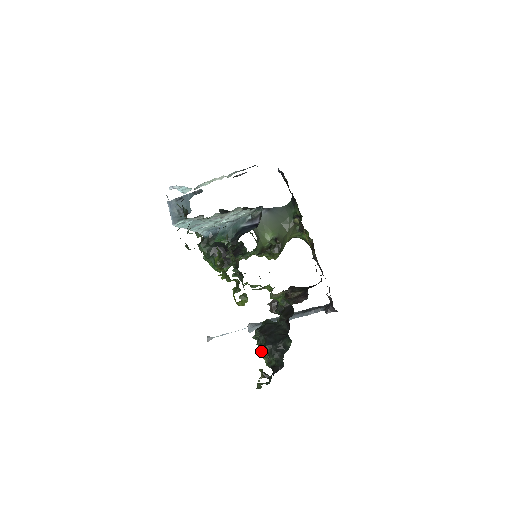
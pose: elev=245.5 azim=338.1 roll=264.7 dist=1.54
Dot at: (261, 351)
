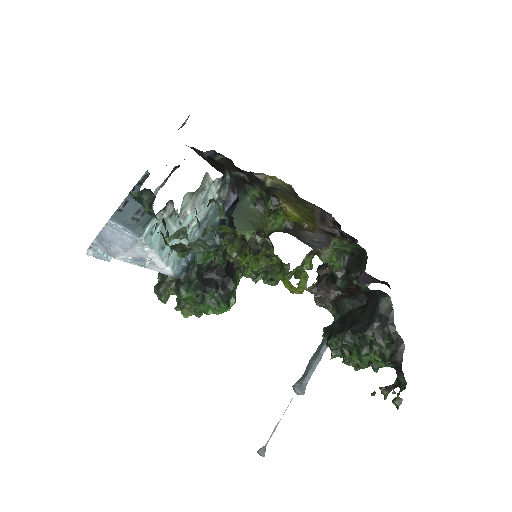
Dot at: (363, 350)
